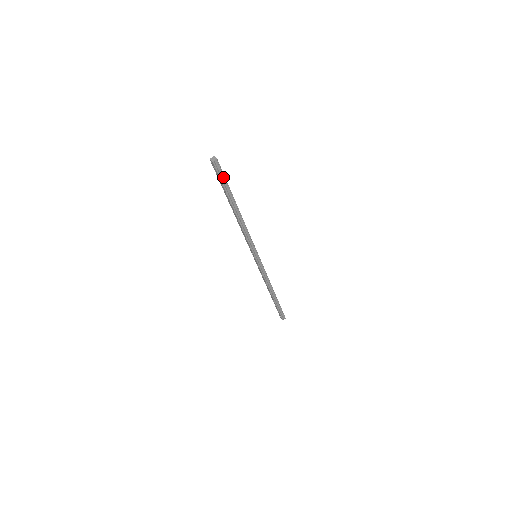
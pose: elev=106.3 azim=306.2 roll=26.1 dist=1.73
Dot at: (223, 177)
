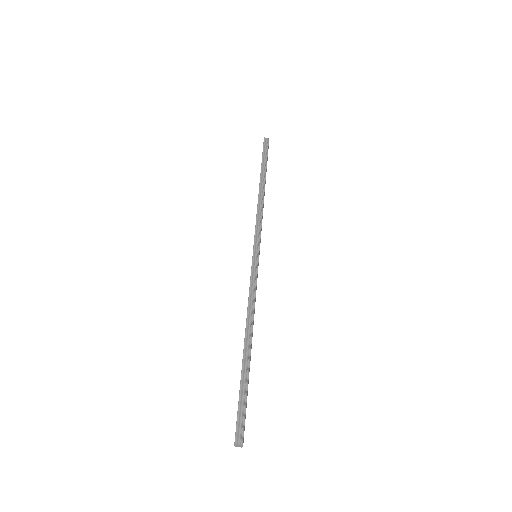
Dot at: (266, 153)
